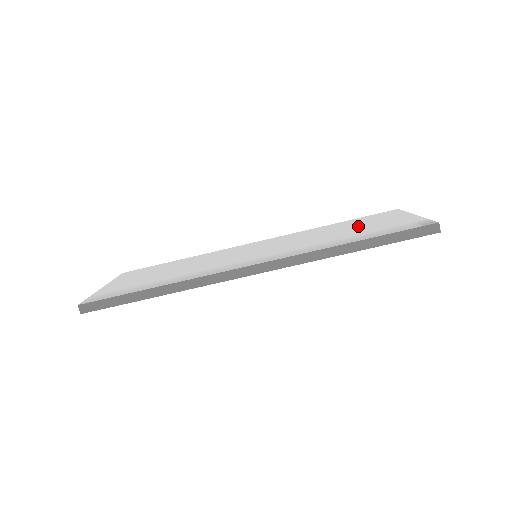
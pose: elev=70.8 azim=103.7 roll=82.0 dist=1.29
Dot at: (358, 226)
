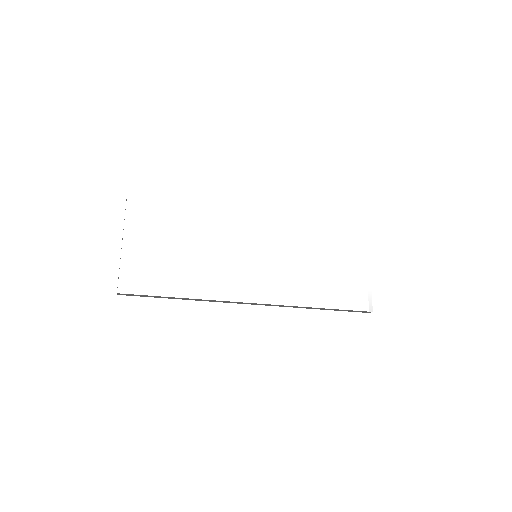
Dot at: (333, 257)
